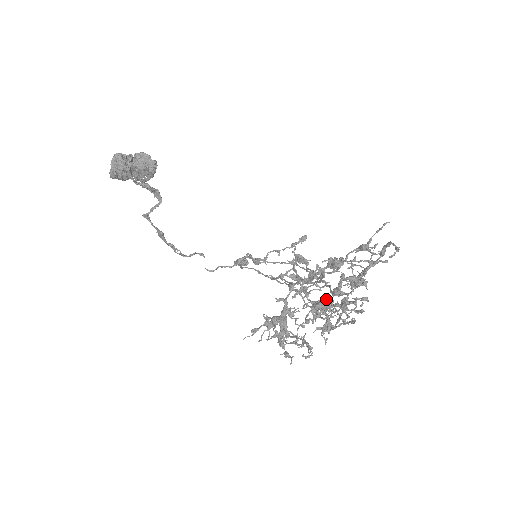
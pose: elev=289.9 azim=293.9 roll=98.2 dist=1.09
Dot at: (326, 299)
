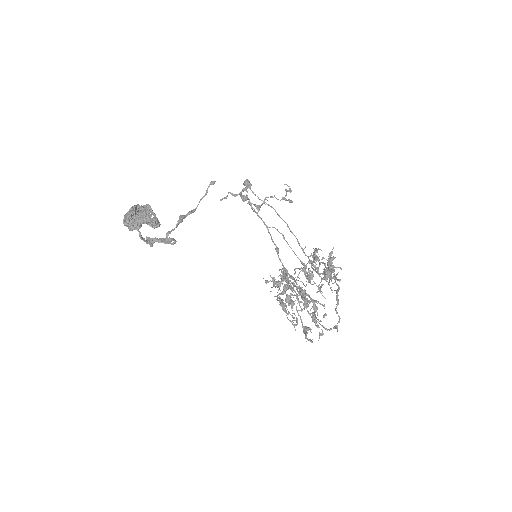
Dot at: (309, 271)
